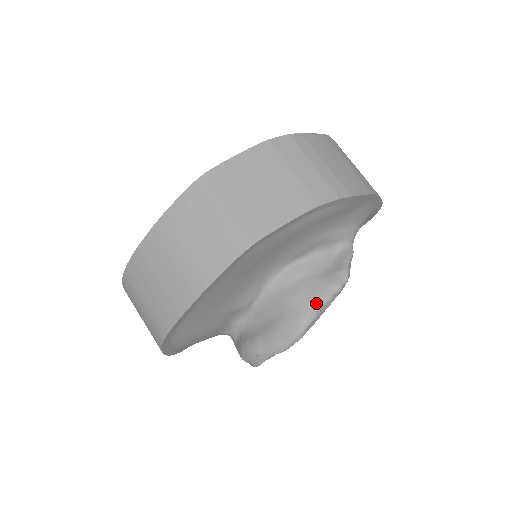
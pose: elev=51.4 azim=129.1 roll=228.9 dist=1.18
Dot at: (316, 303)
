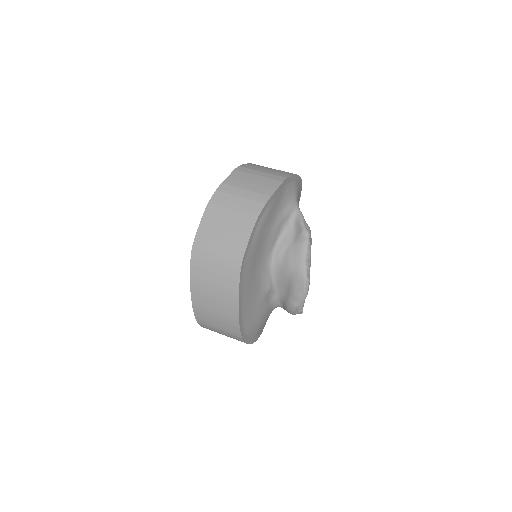
Dot at: (302, 260)
